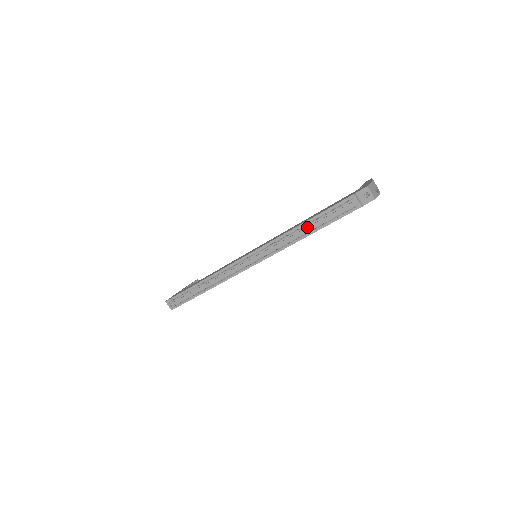
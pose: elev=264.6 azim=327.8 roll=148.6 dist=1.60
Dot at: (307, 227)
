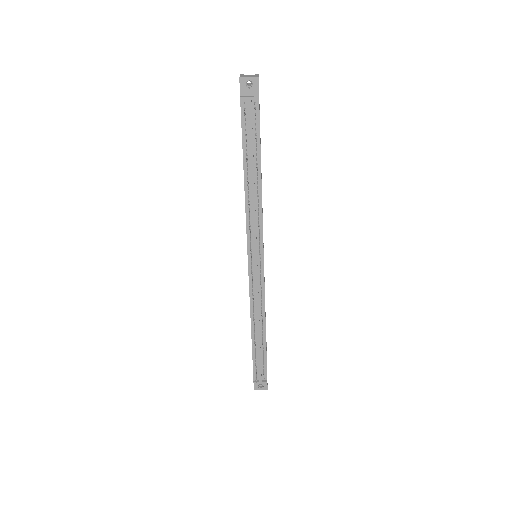
Dot at: (250, 174)
